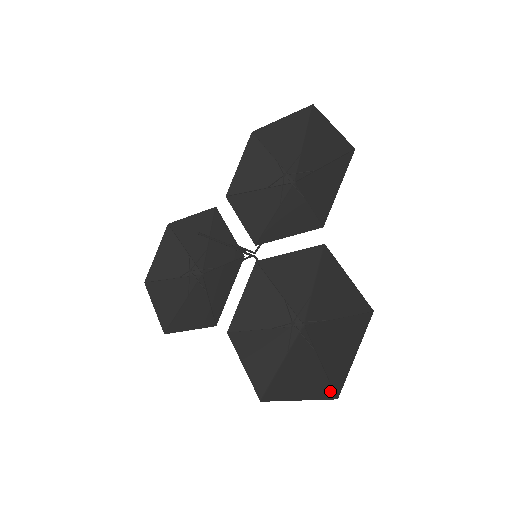
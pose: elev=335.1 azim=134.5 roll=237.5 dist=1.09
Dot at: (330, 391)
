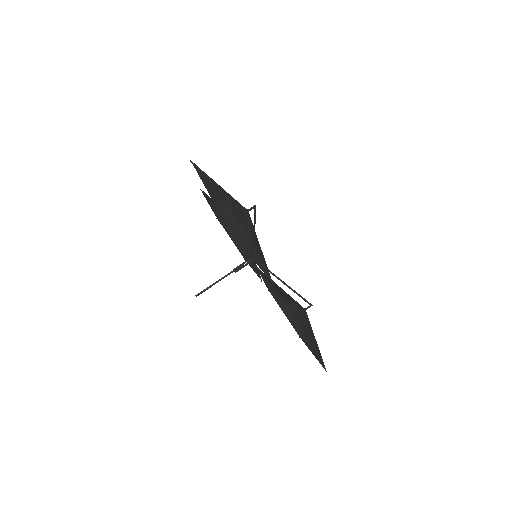
Dot at: (323, 365)
